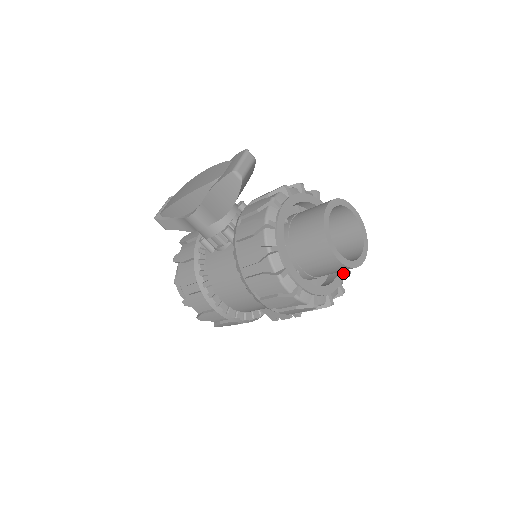
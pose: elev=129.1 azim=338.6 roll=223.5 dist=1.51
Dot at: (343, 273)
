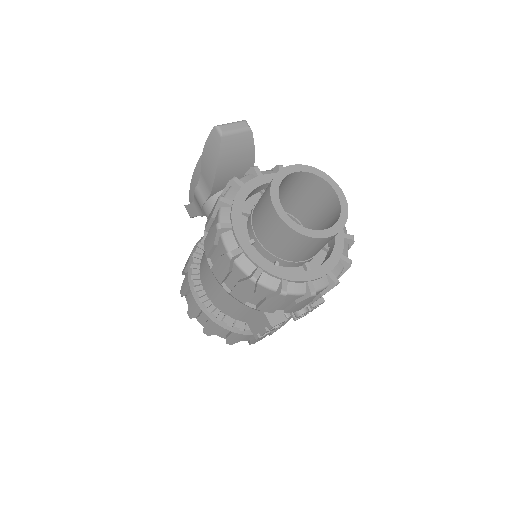
Dot at: (322, 274)
